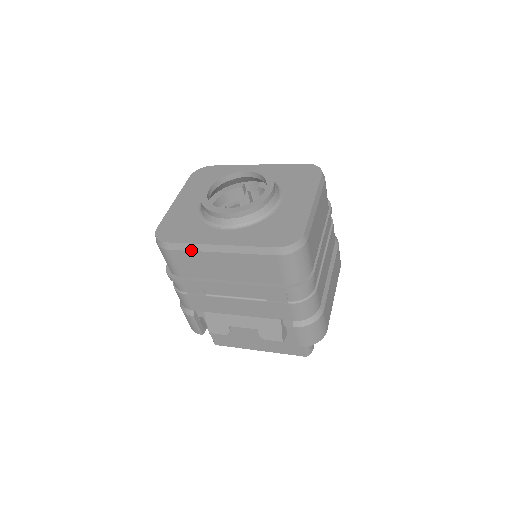
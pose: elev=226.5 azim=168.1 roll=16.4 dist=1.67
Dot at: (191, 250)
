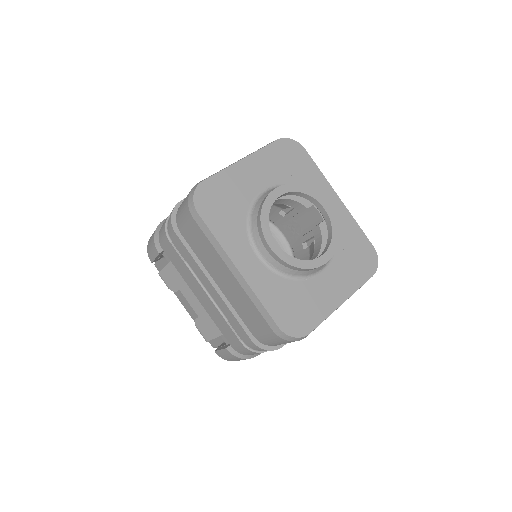
Dot at: (212, 243)
